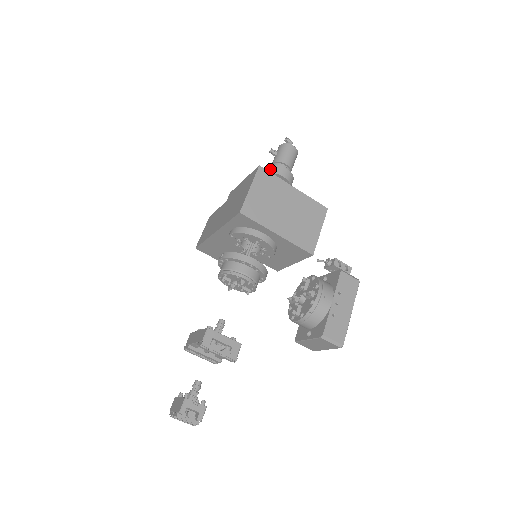
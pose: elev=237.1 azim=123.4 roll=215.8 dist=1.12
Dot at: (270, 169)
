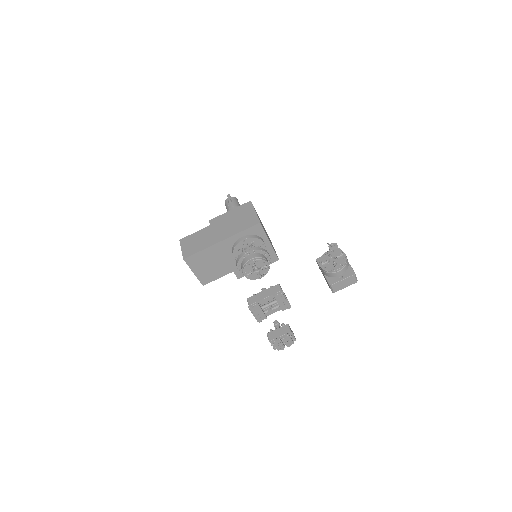
Dot at: occluded
